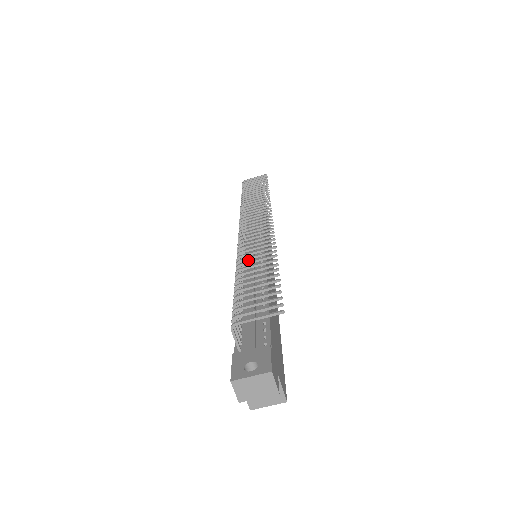
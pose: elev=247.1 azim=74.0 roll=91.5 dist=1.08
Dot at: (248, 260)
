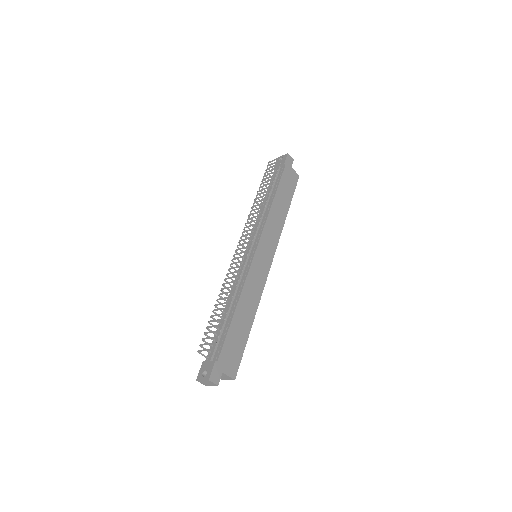
Dot at: (241, 271)
